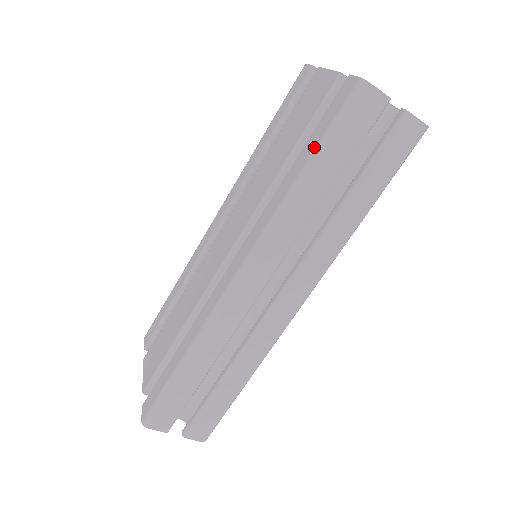
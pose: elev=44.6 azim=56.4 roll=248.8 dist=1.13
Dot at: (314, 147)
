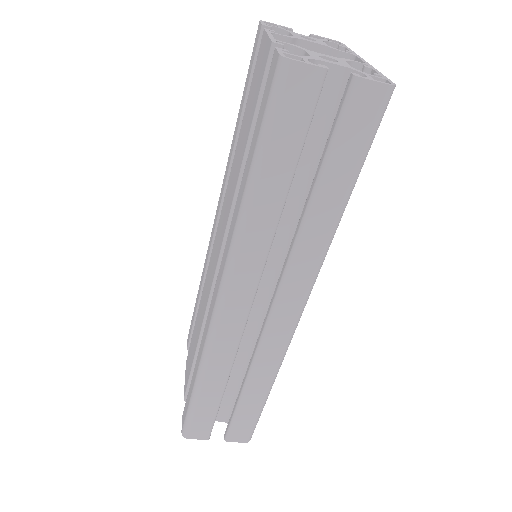
Dot at: (253, 151)
